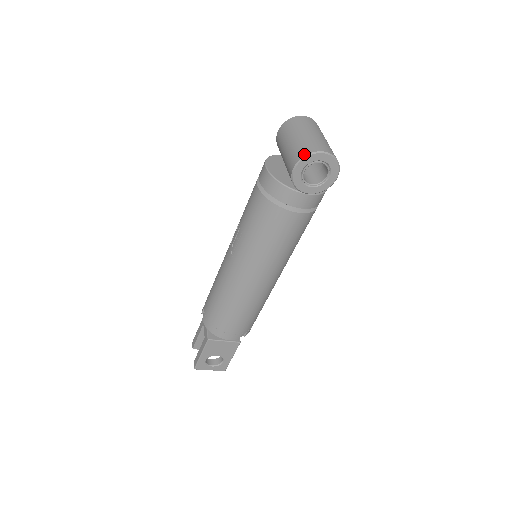
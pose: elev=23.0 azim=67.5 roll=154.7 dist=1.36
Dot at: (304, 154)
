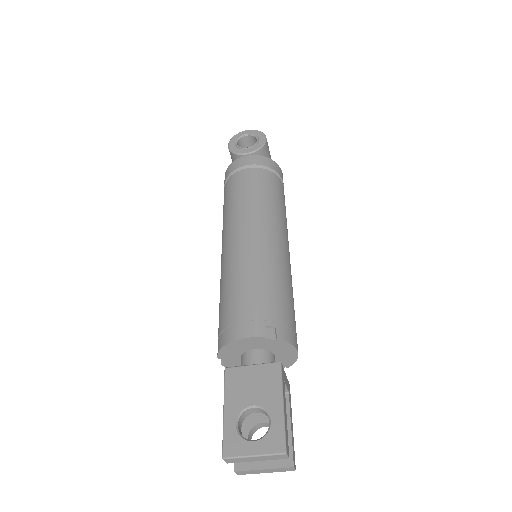
Dot at: (232, 139)
